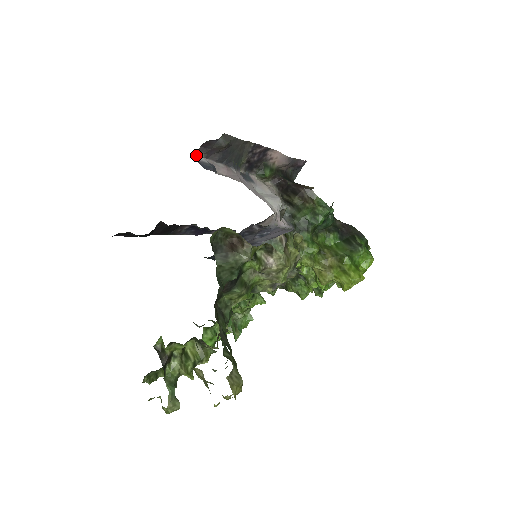
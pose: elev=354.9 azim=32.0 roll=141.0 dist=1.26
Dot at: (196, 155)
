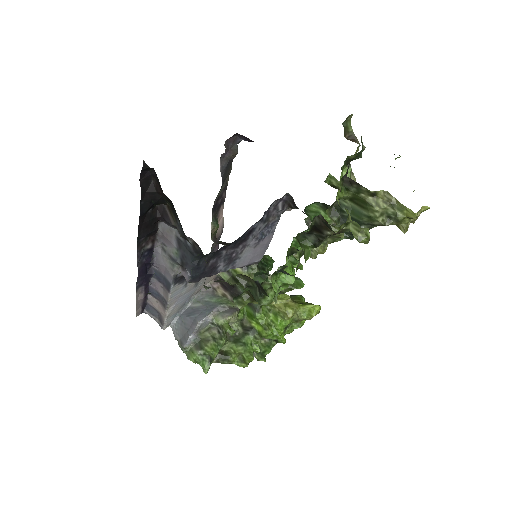
Dot at: occluded
